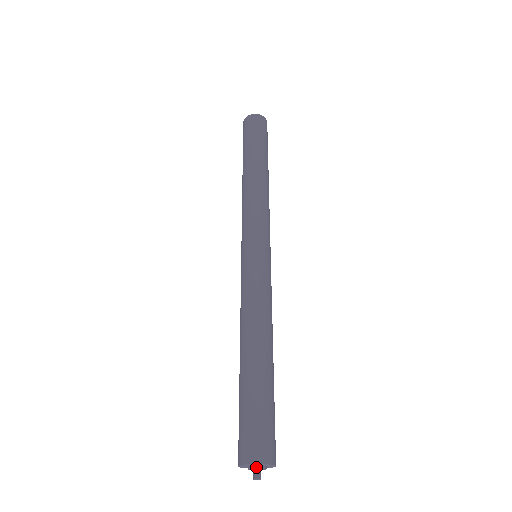
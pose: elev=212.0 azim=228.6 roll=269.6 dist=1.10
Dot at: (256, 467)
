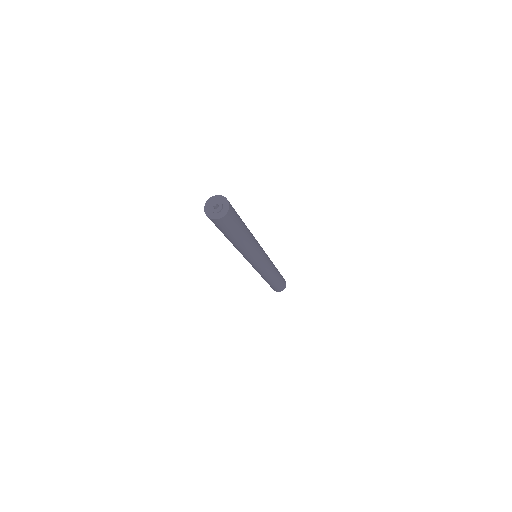
Dot at: (218, 200)
